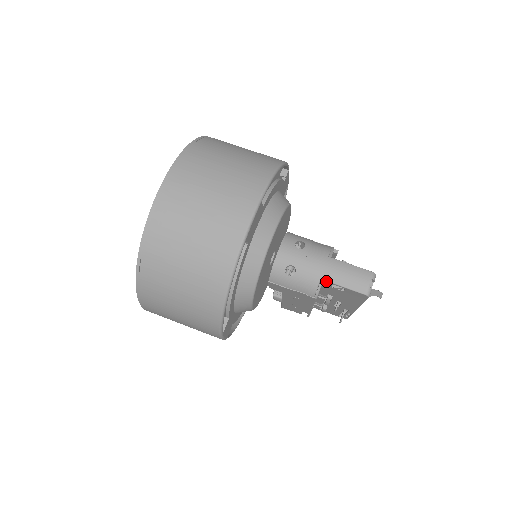
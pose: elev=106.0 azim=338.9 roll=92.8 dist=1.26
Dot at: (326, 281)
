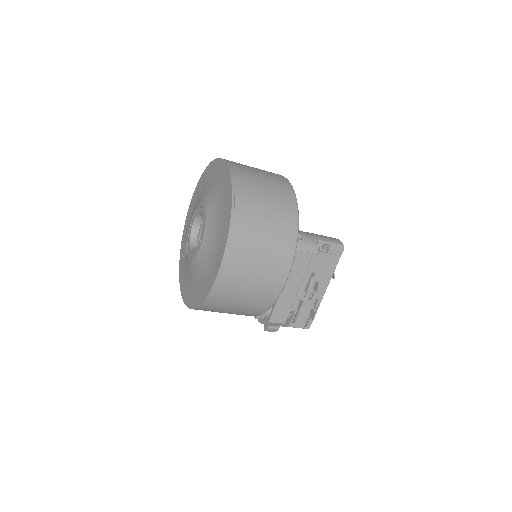
Dot at: (320, 241)
